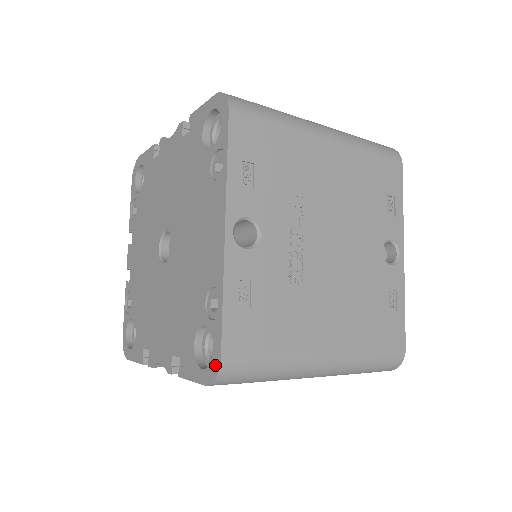
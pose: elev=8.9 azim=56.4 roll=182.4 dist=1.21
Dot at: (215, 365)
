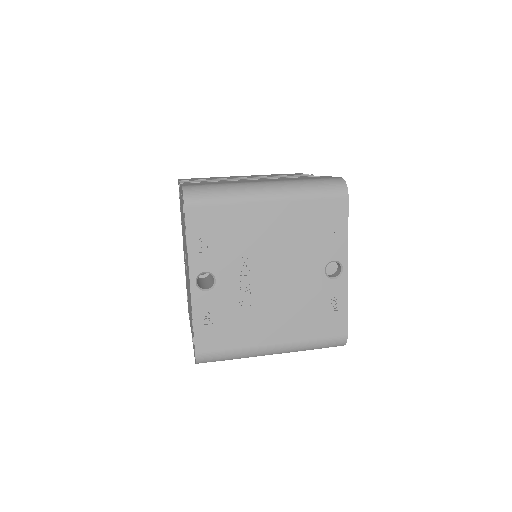
Dot at: (195, 355)
